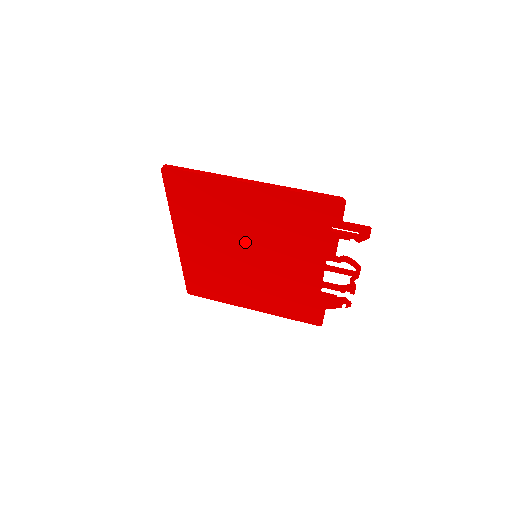
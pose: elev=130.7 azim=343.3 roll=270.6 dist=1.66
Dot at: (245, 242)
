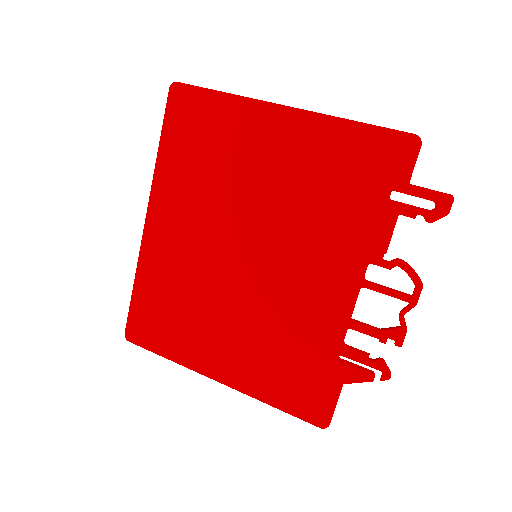
Dot at: (248, 223)
